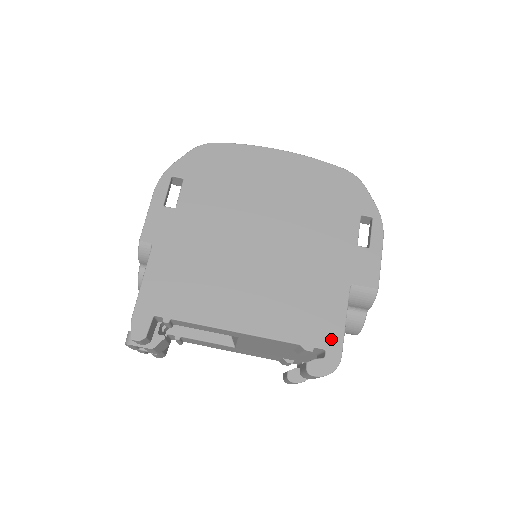
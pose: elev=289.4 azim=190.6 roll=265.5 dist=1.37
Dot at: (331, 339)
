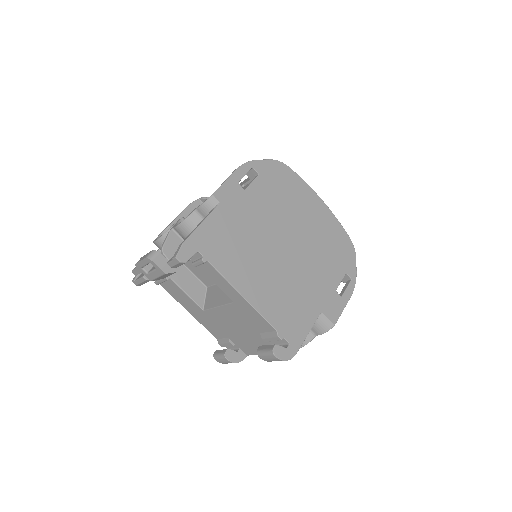
Dot at: (296, 339)
